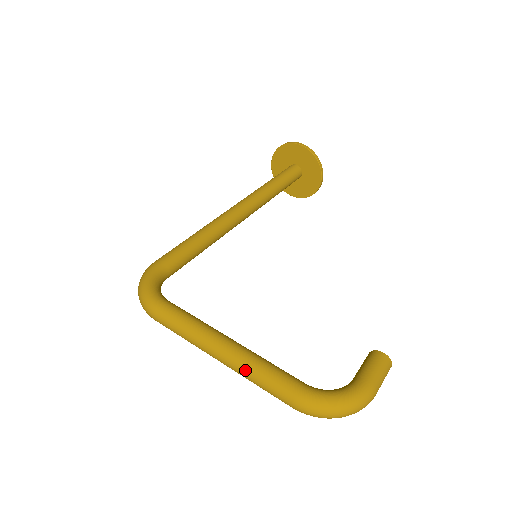
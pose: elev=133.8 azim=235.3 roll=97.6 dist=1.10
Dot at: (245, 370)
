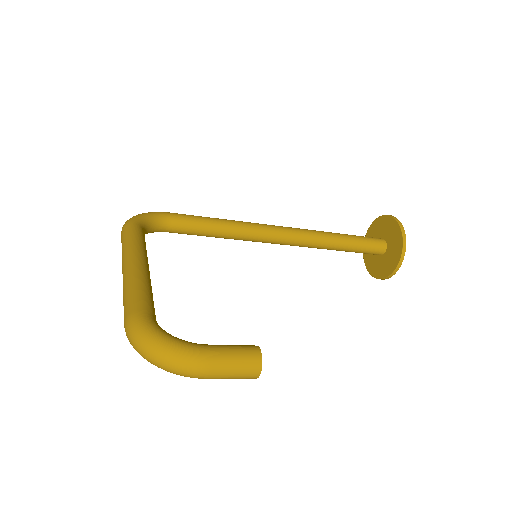
Dot at: (125, 282)
